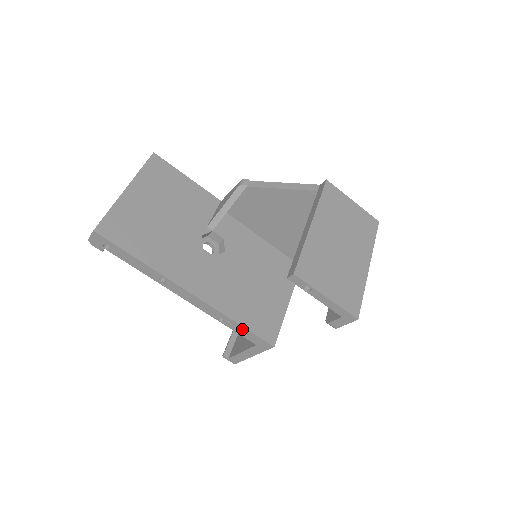
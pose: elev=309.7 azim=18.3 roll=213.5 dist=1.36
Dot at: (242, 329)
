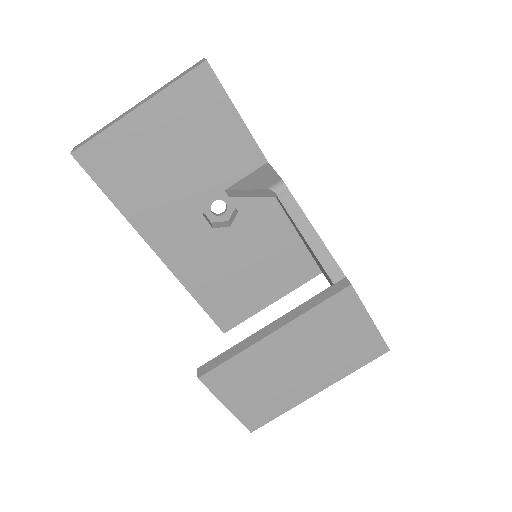
Dot at: (201, 304)
